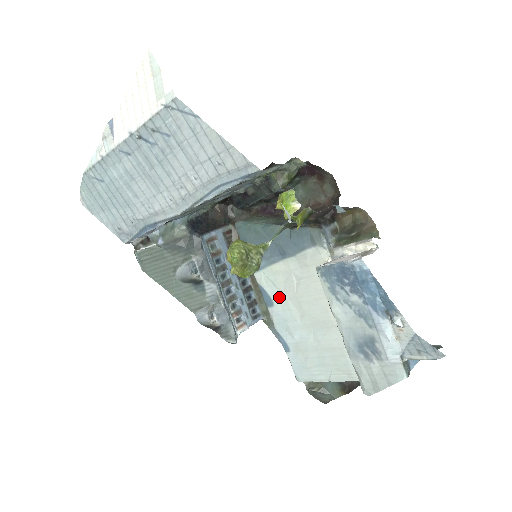
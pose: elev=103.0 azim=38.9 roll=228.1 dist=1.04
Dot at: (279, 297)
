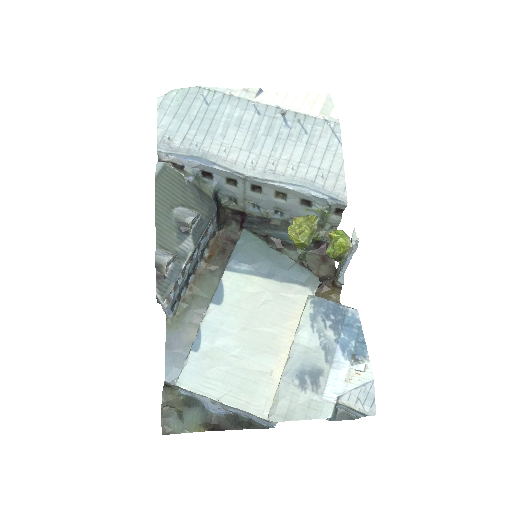
Dot at: (234, 302)
